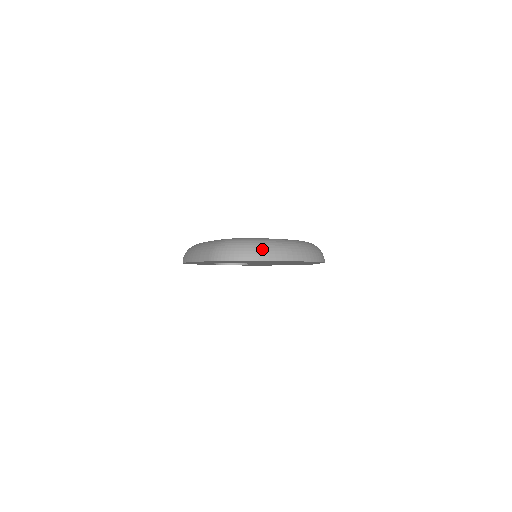
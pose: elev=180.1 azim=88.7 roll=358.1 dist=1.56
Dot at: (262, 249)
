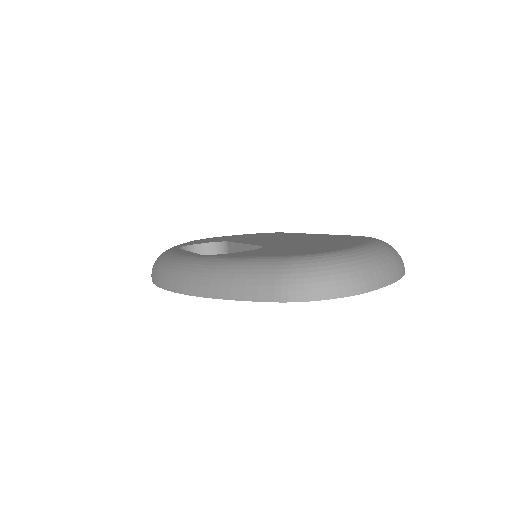
Dot at: (367, 271)
